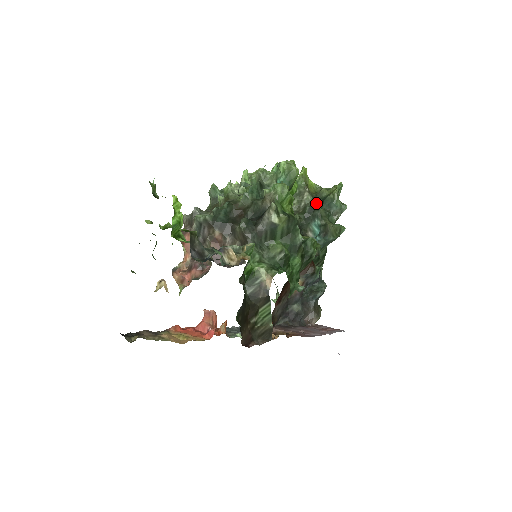
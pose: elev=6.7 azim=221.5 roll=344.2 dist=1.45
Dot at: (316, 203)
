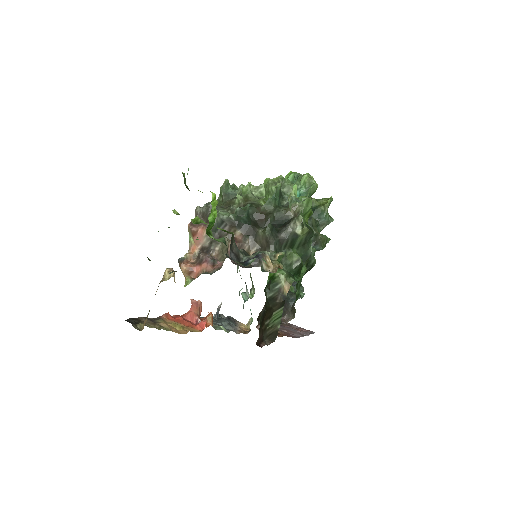
Dot at: occluded
